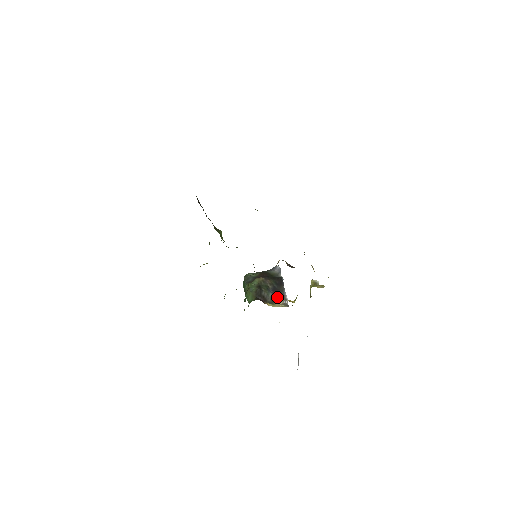
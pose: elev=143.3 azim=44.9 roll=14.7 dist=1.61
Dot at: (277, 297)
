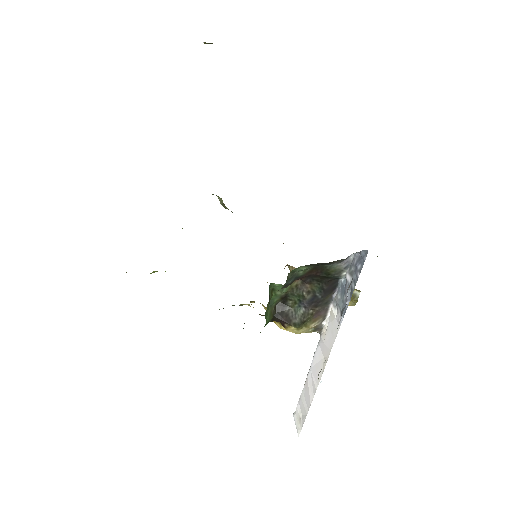
Dot at: (312, 315)
